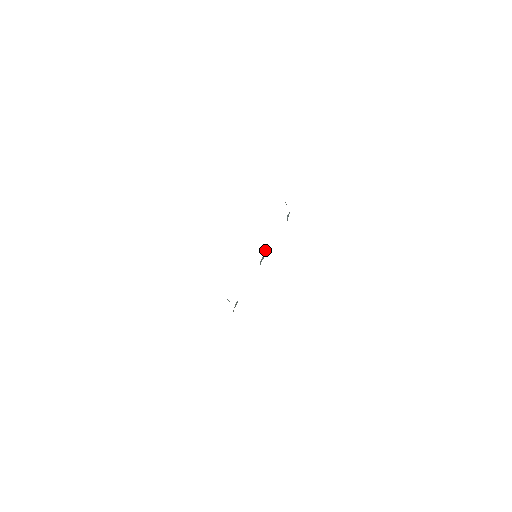
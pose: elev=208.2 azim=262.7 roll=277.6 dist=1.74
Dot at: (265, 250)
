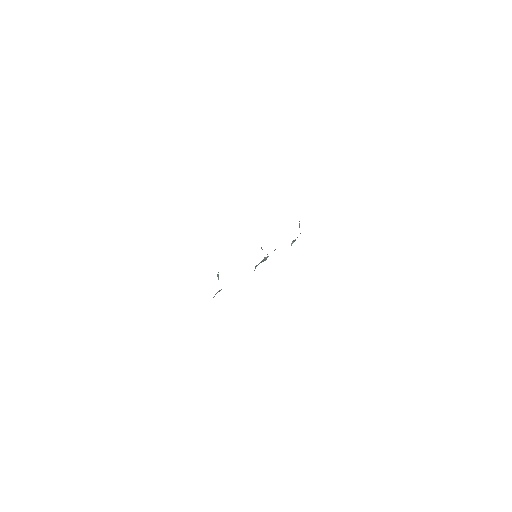
Dot at: (264, 258)
